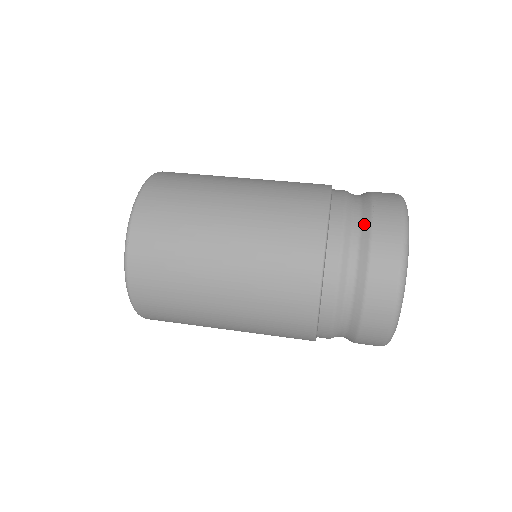
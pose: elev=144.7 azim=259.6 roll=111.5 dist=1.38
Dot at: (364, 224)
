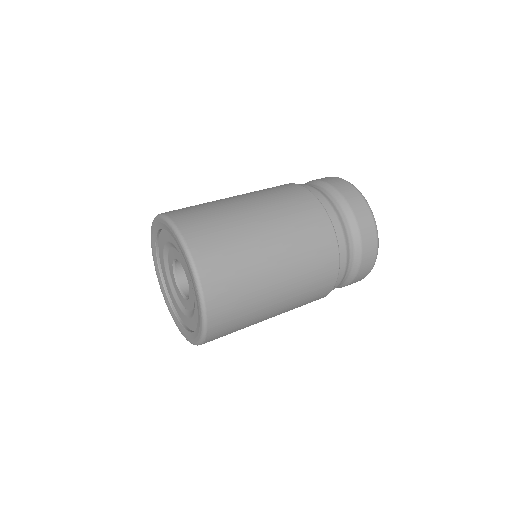
Dot at: (325, 186)
